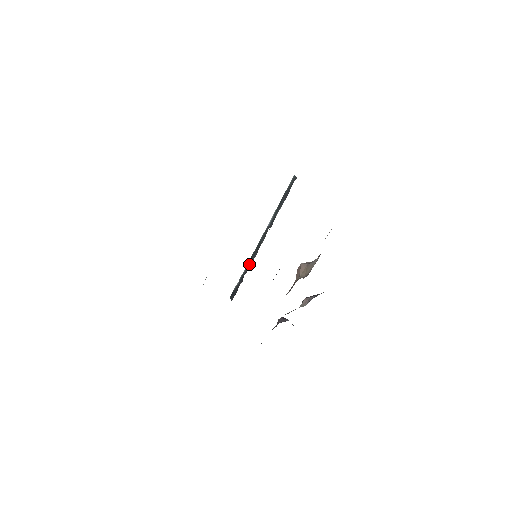
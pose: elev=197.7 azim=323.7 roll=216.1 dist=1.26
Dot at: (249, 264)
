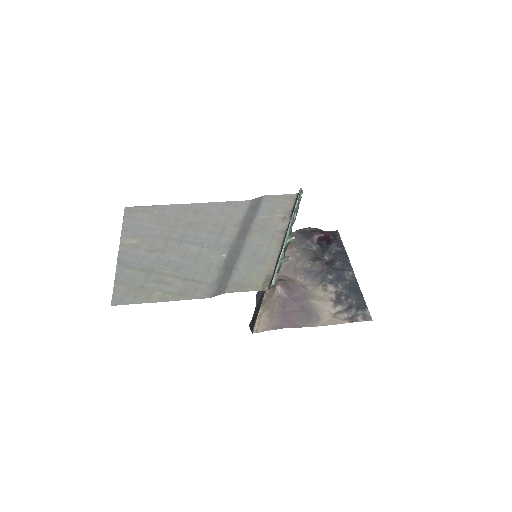
Dot at: (291, 217)
